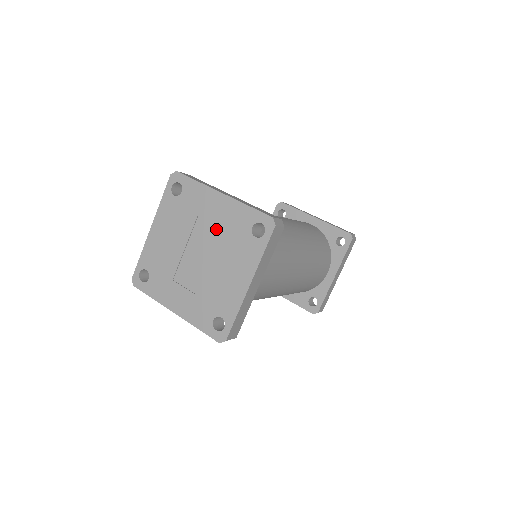
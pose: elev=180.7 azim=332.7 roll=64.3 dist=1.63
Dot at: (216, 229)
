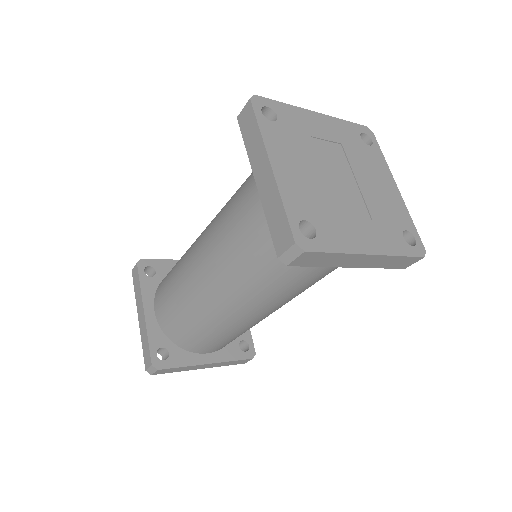
Dot at: (336, 147)
